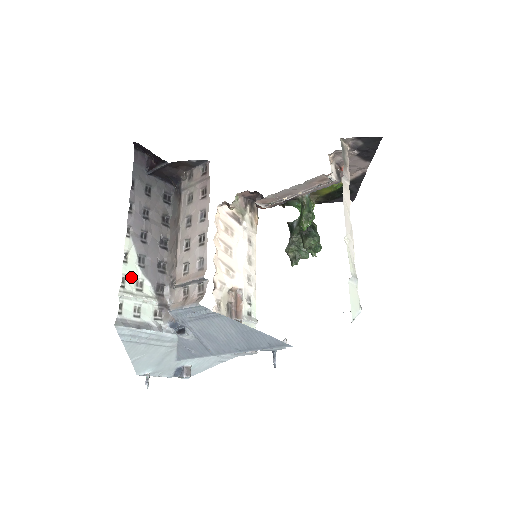
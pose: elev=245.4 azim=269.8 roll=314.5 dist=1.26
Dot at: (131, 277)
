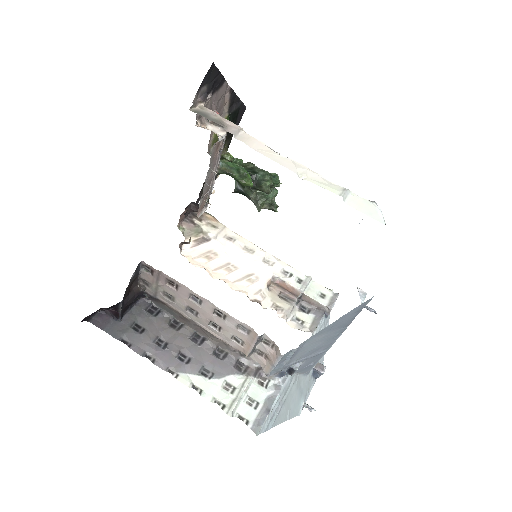
Dot at: (217, 393)
